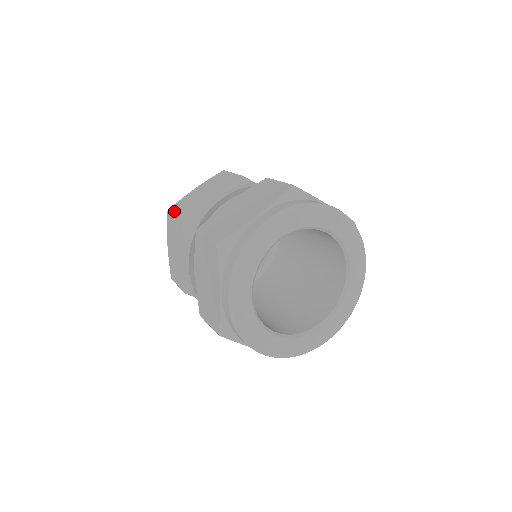
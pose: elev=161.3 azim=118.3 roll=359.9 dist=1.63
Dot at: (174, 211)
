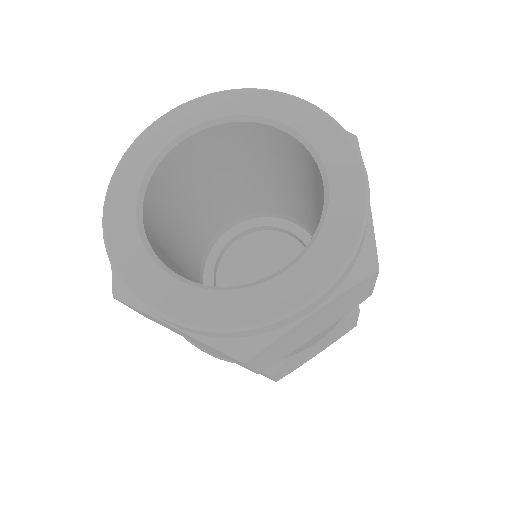
Dot at: occluded
